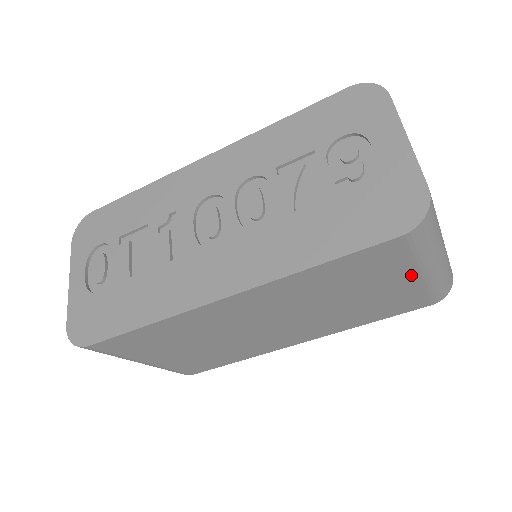
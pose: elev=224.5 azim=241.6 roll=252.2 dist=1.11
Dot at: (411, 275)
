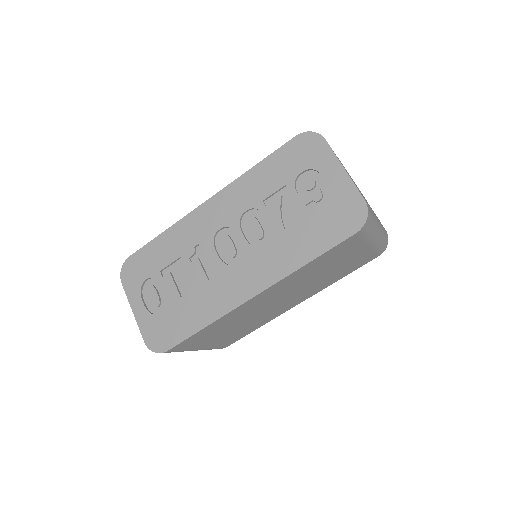
Dot at: (364, 247)
